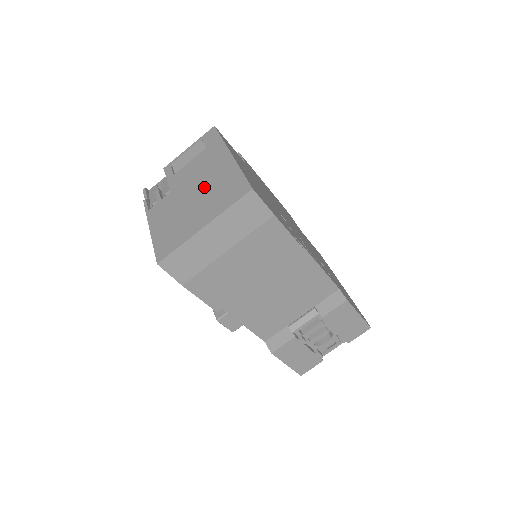
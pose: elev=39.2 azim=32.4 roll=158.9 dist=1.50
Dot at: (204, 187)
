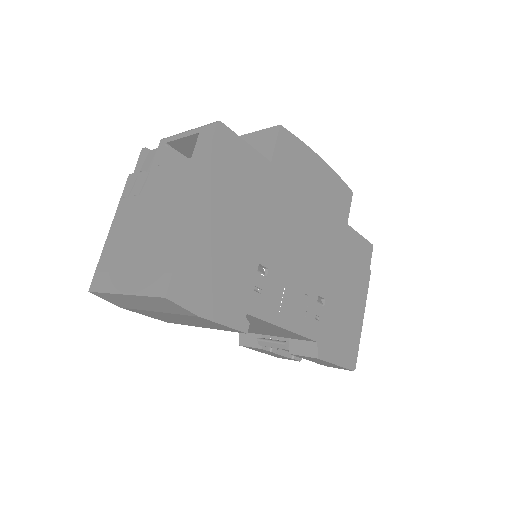
Dot at: (154, 230)
